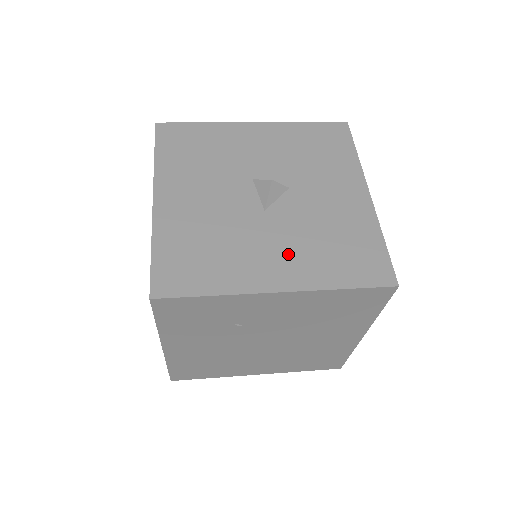
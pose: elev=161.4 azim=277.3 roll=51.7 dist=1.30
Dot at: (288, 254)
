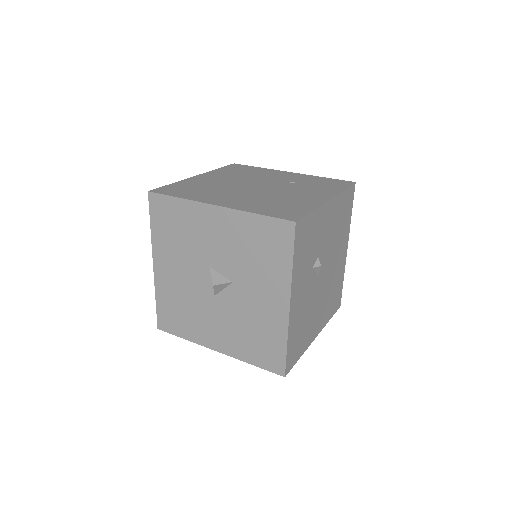
Dot at: (224, 331)
